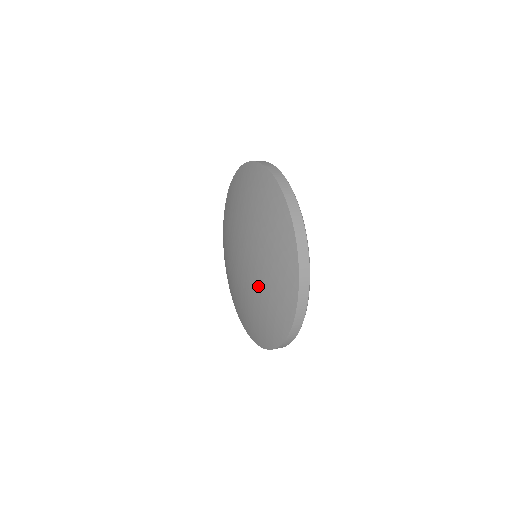
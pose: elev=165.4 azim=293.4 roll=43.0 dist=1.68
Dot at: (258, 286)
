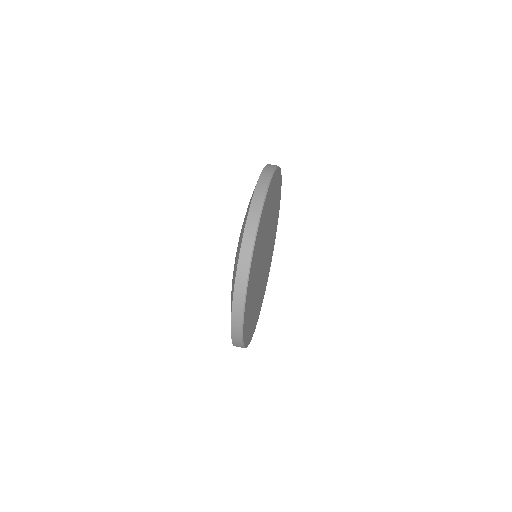
Dot at: occluded
